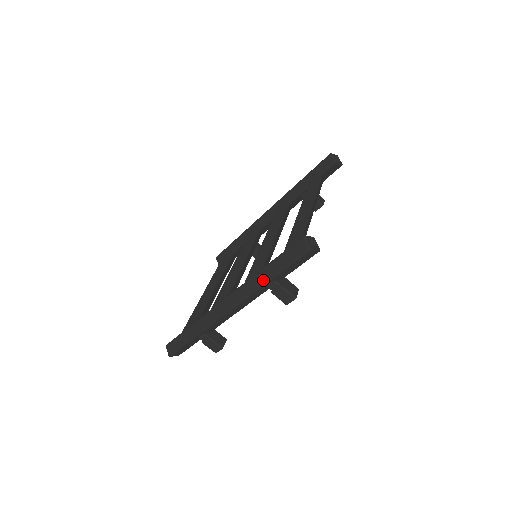
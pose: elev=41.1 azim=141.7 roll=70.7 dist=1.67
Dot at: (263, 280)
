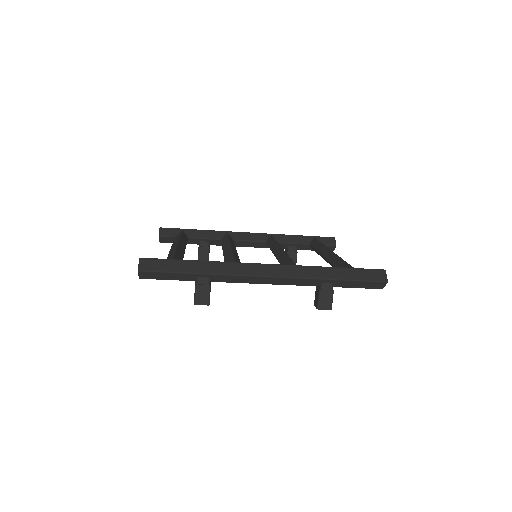
Dot at: (327, 275)
